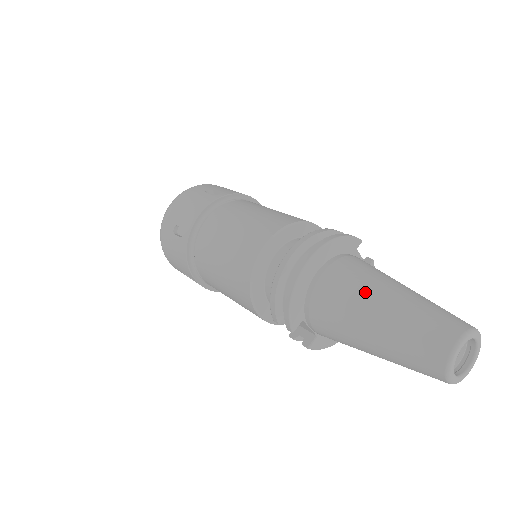
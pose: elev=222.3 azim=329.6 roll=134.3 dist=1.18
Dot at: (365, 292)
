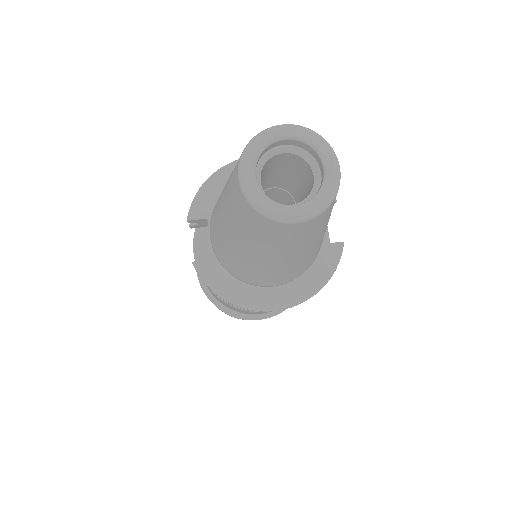
Dot at: occluded
